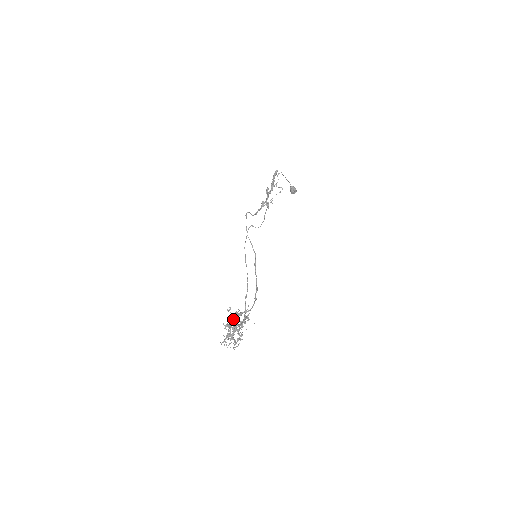
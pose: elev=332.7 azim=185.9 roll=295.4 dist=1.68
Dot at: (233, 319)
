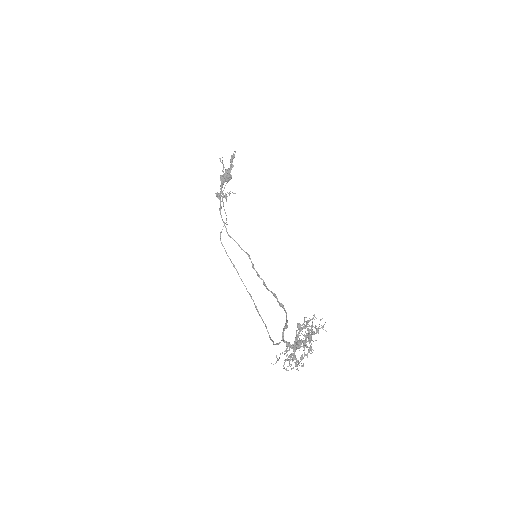
Dot at: occluded
